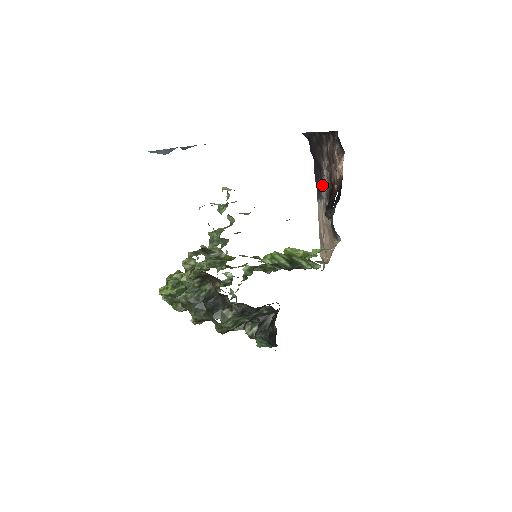
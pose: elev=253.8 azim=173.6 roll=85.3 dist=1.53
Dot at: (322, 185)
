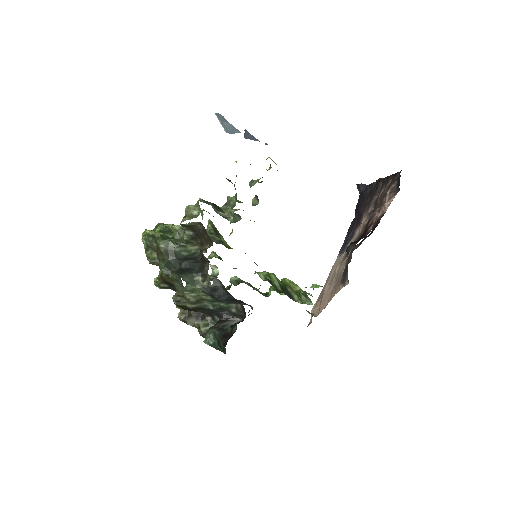
Dot at: (353, 236)
